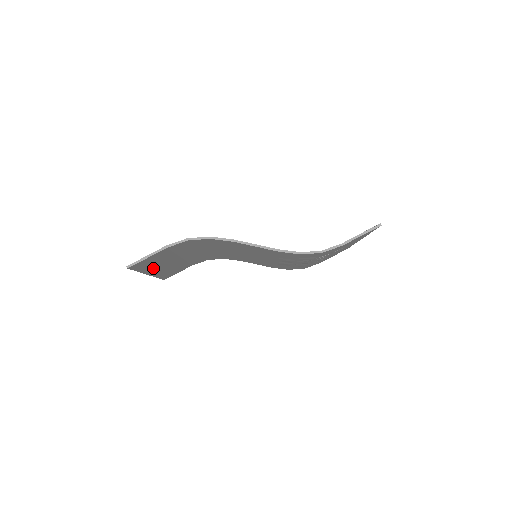
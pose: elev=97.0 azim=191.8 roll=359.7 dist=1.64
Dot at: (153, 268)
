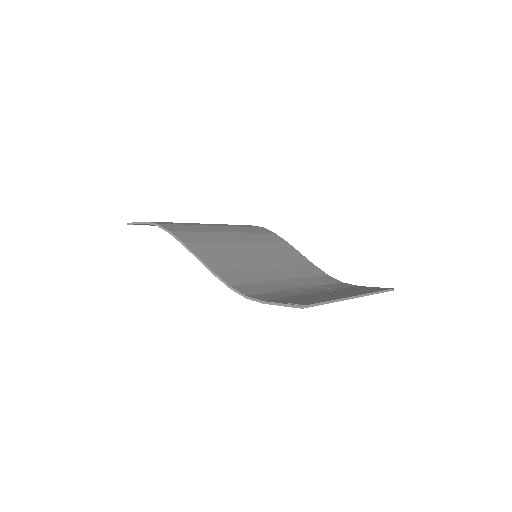
Dot at: occluded
